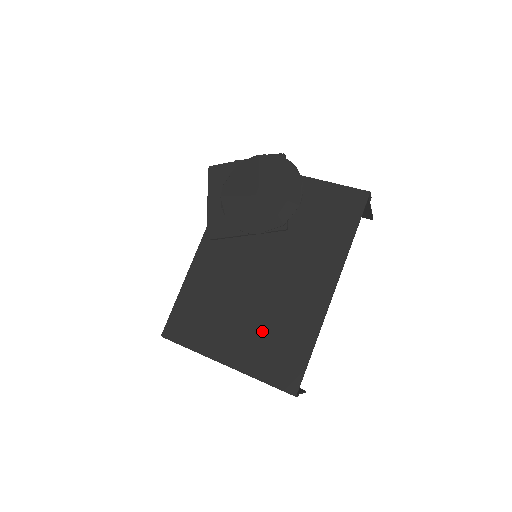
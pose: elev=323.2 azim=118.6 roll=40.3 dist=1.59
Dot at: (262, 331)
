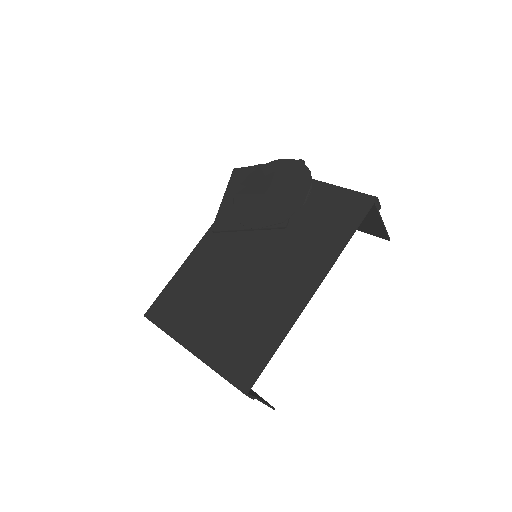
Dot at: (234, 322)
